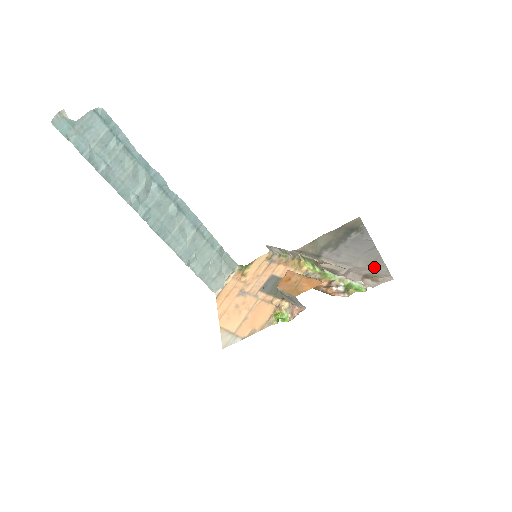
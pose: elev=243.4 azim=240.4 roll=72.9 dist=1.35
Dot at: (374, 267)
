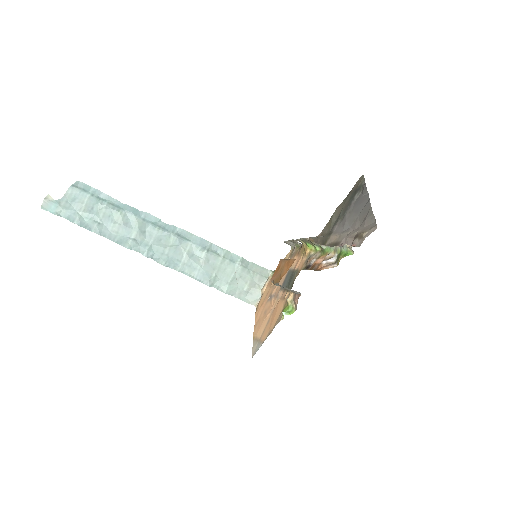
Dot at: (365, 223)
